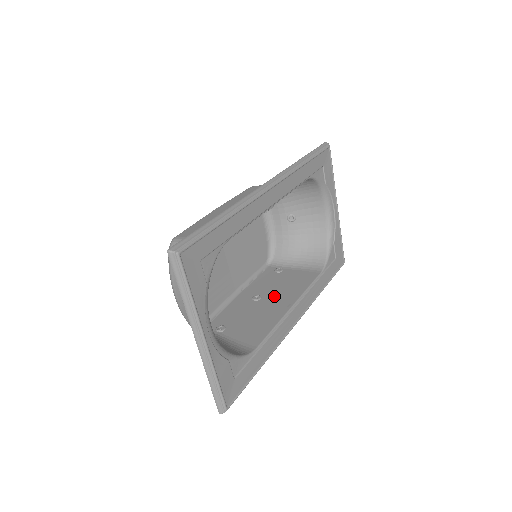
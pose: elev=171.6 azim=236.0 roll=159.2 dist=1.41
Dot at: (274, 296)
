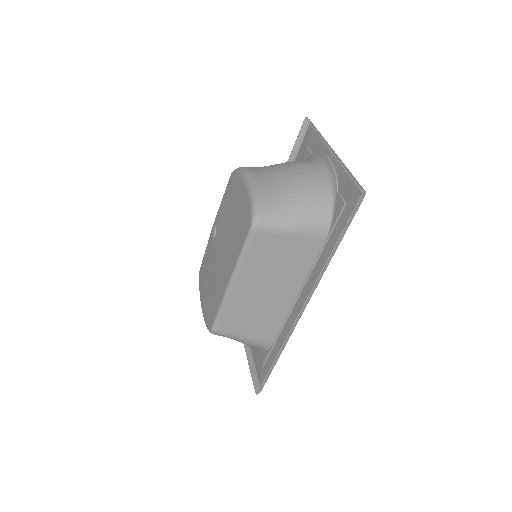
Dot at: (269, 297)
